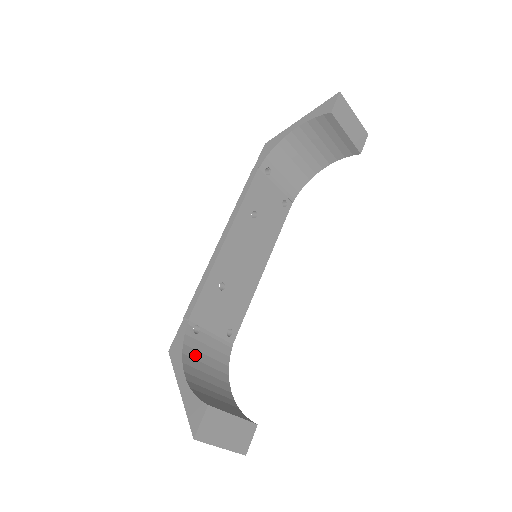
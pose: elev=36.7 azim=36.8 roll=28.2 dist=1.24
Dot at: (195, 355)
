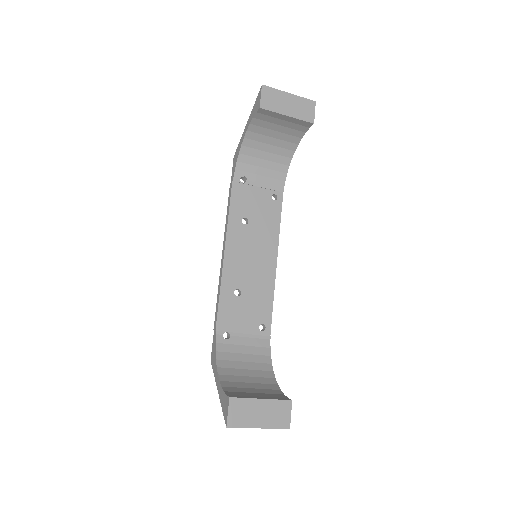
Dot at: (230, 357)
